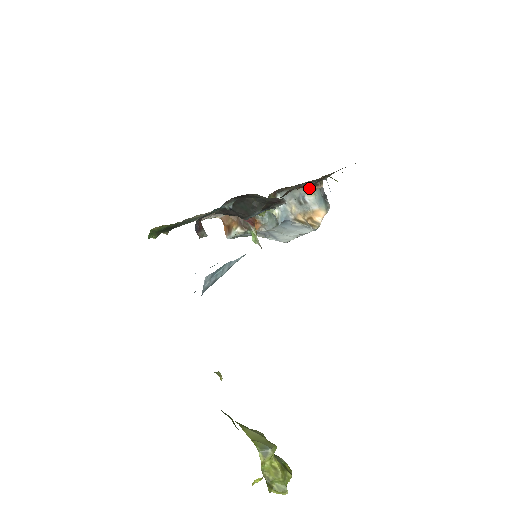
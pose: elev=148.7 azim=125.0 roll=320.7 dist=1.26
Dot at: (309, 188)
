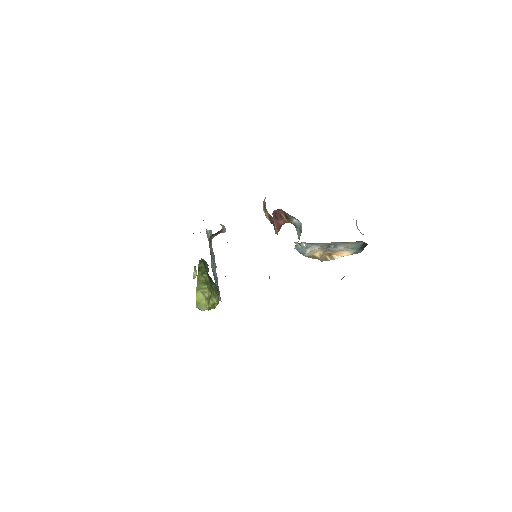
Dot at: occluded
